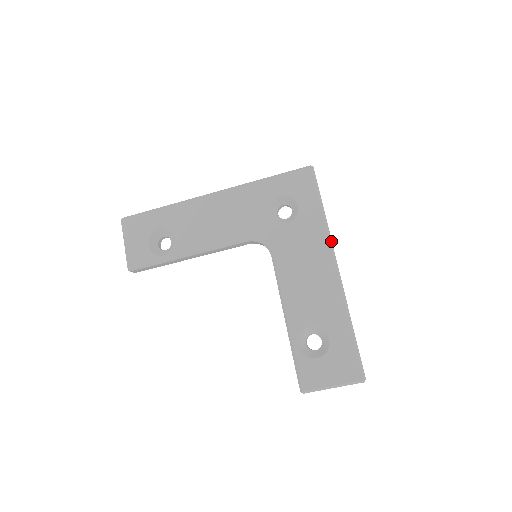
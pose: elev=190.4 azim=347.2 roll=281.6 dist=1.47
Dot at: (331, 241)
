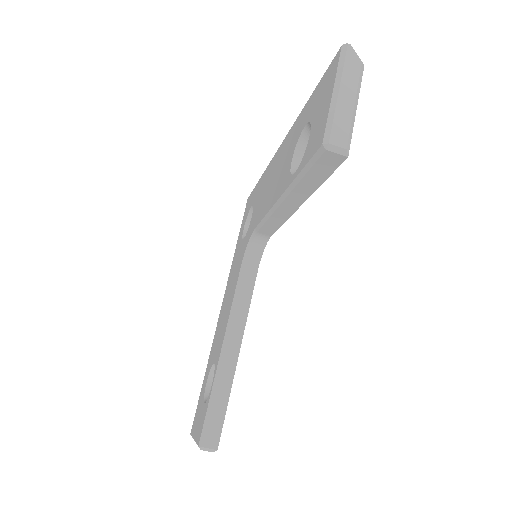
Dot at: occluded
